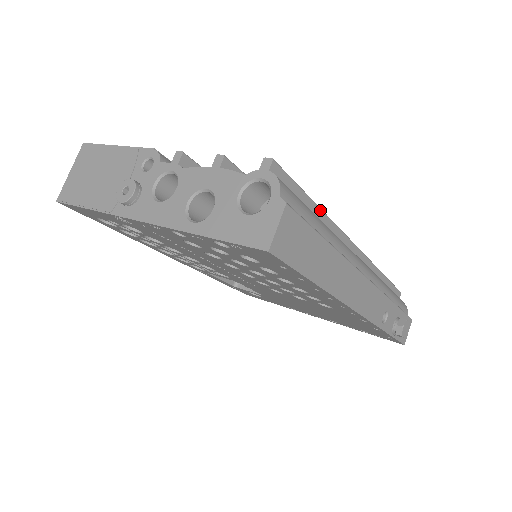
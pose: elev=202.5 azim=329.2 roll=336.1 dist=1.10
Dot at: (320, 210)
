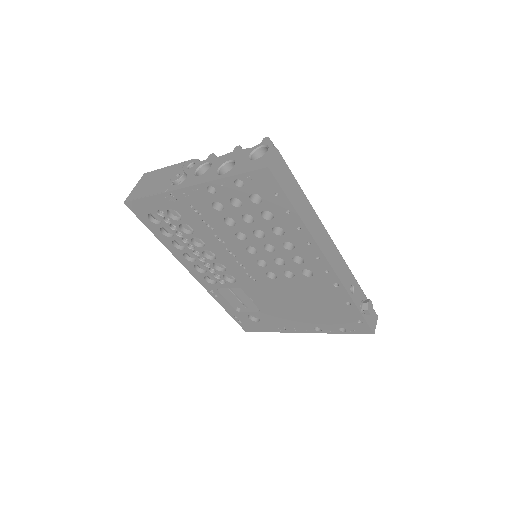
Dot at: occluded
